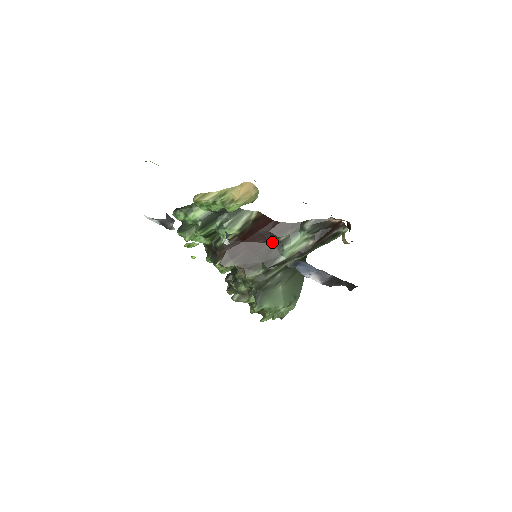
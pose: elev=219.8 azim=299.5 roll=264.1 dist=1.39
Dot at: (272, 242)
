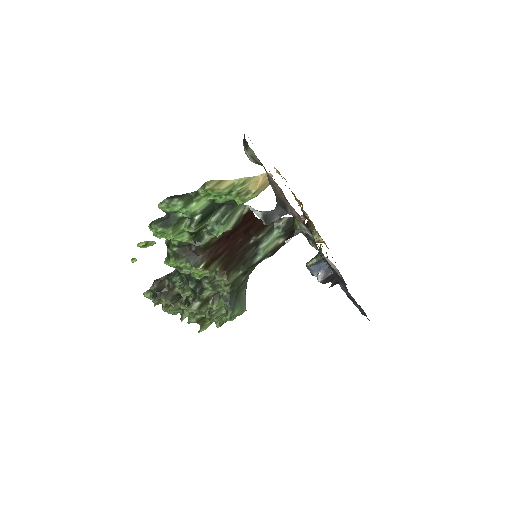
Dot at: (250, 240)
